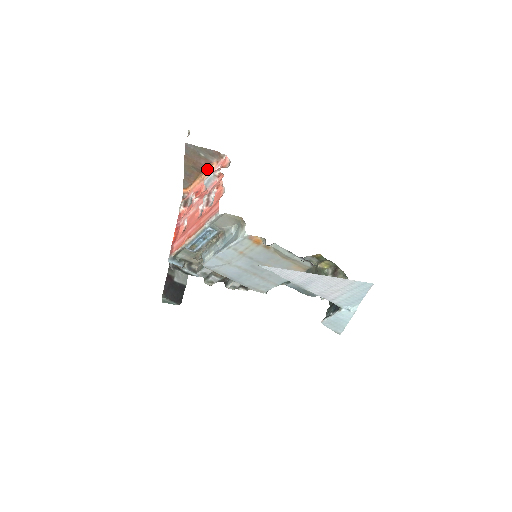
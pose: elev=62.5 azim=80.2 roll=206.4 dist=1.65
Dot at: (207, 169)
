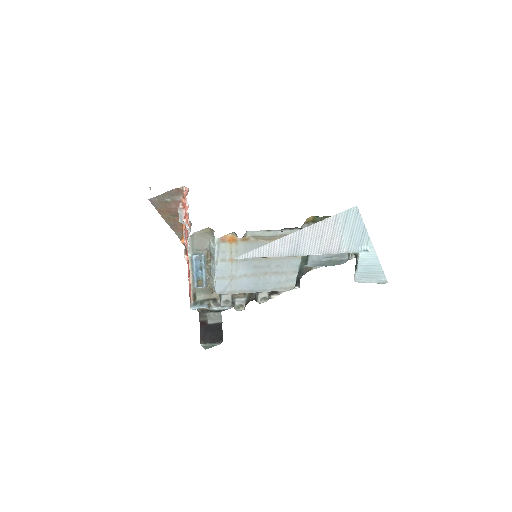
Dot at: occluded
